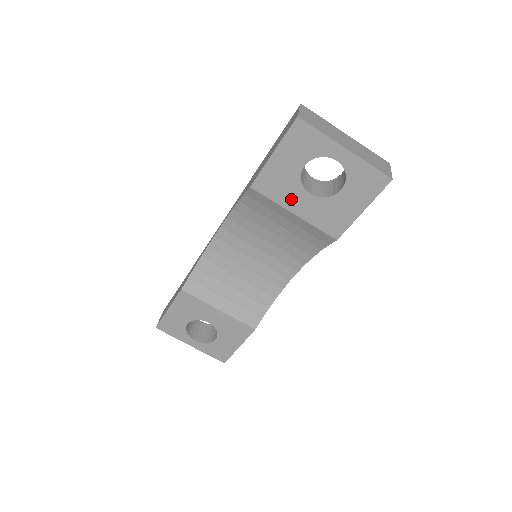
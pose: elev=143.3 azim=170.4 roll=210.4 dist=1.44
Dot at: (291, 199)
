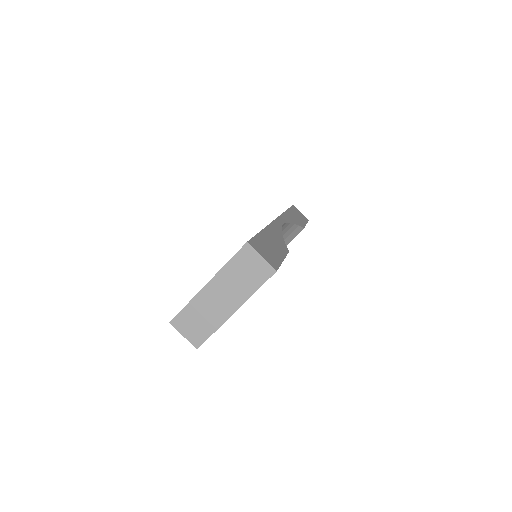
Dot at: occluded
